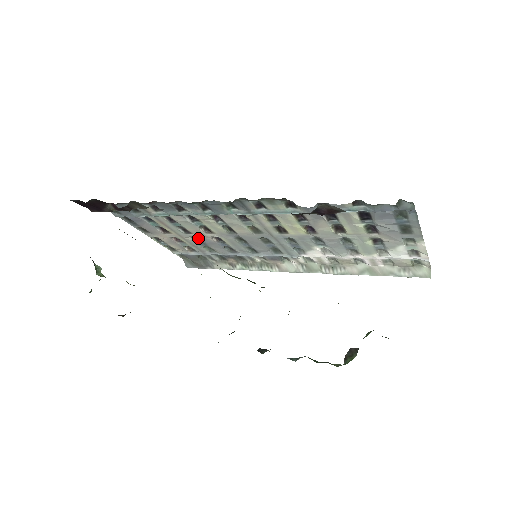
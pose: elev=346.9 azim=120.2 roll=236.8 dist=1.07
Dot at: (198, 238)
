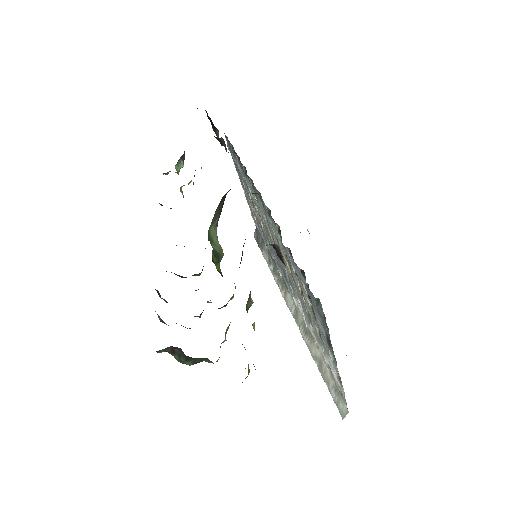
Dot at: occluded
